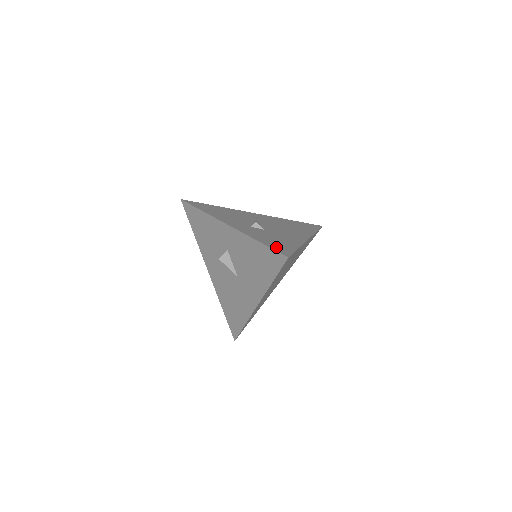
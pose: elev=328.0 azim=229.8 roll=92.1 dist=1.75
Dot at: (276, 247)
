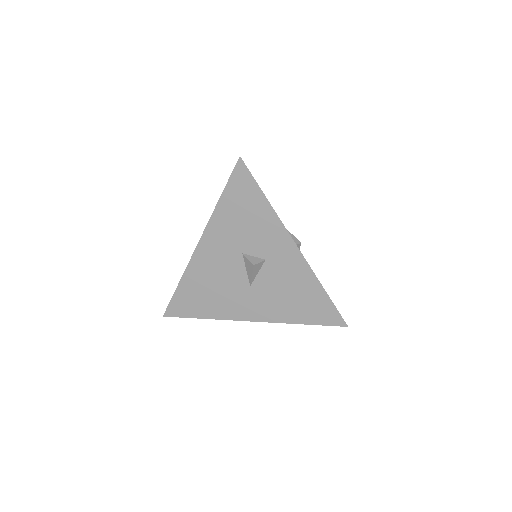
Dot at: occluded
